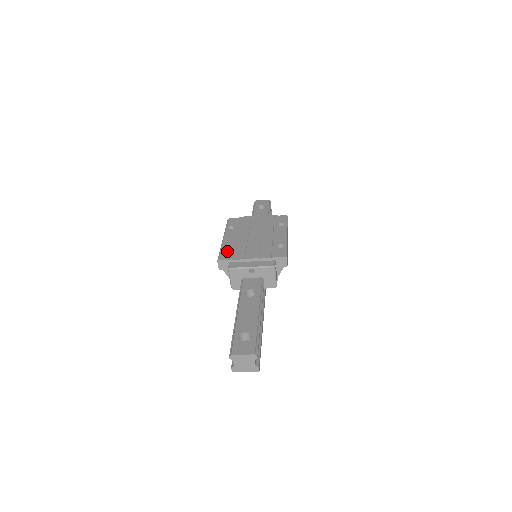
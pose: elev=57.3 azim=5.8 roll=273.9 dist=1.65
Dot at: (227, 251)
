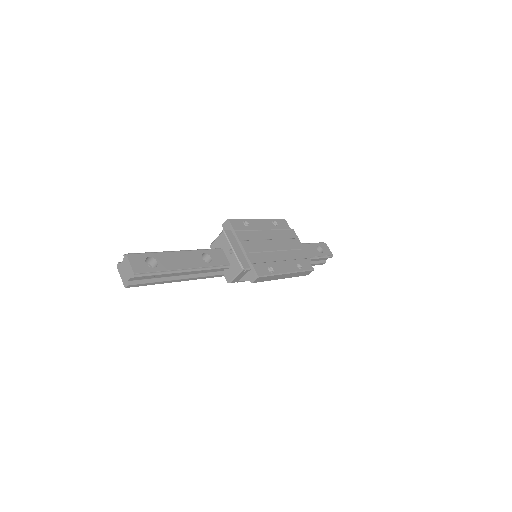
Dot at: (243, 224)
